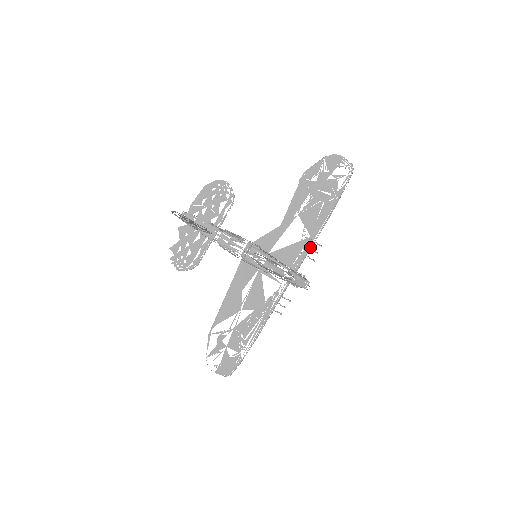
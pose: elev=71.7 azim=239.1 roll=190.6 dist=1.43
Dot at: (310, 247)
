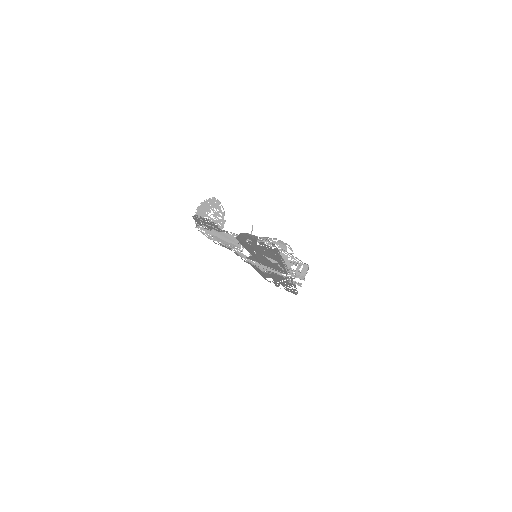
Dot at: (293, 283)
